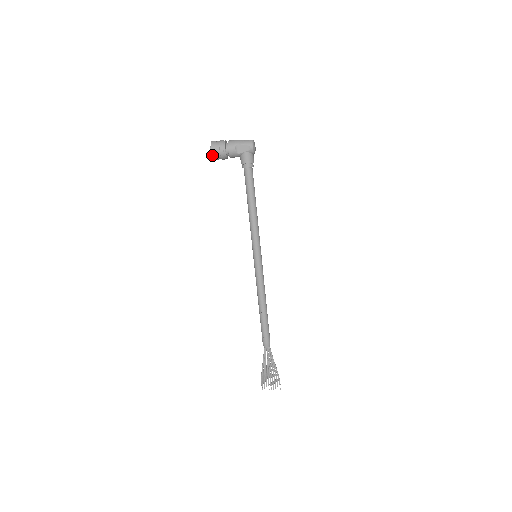
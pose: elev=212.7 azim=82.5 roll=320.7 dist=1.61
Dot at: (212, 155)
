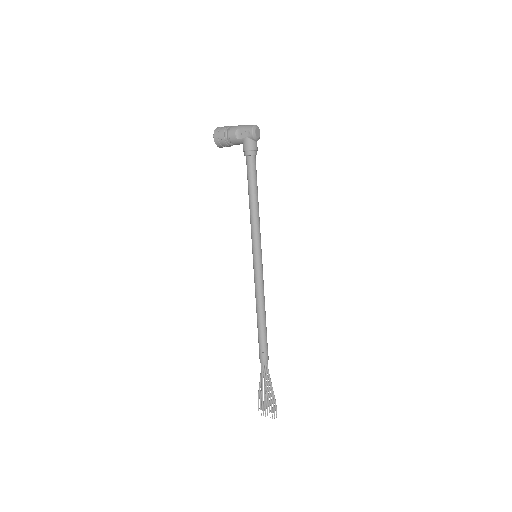
Dot at: (214, 141)
